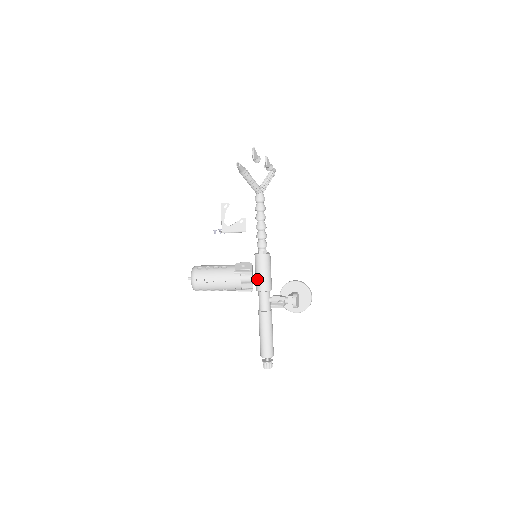
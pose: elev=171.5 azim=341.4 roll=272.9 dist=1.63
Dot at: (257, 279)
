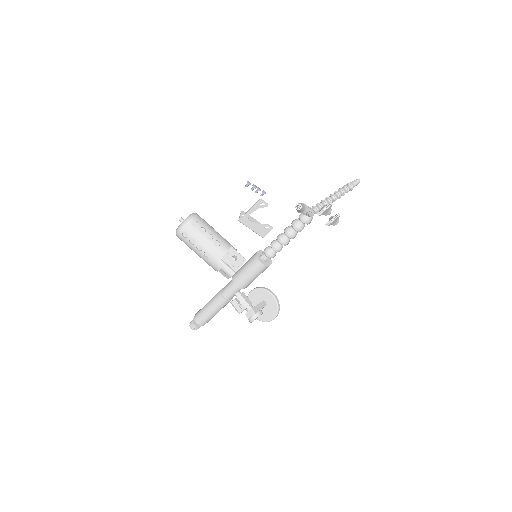
Dot at: (240, 272)
